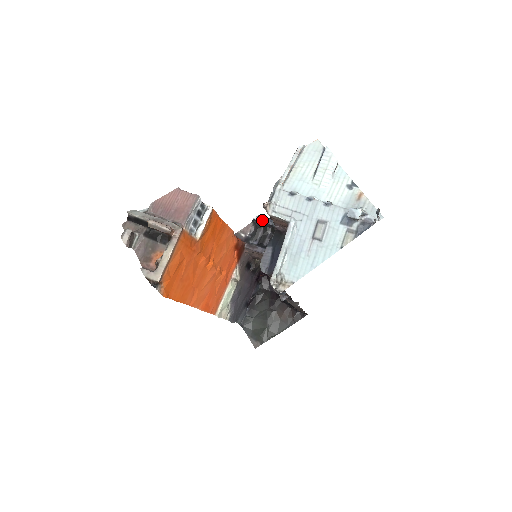
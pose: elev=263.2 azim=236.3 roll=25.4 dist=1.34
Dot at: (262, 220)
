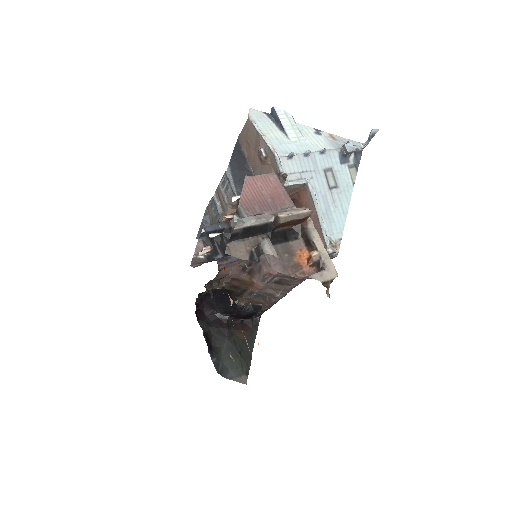
Dot at: (211, 229)
